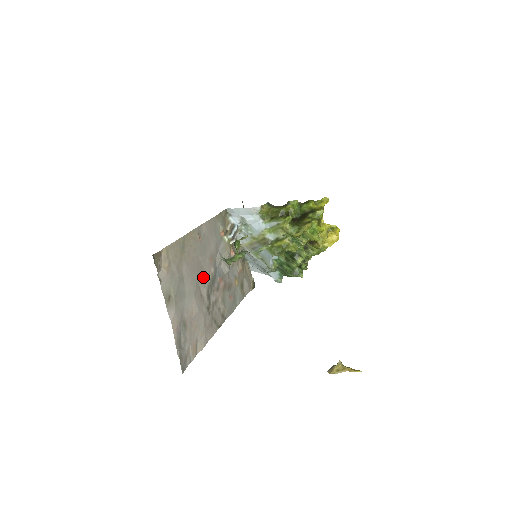
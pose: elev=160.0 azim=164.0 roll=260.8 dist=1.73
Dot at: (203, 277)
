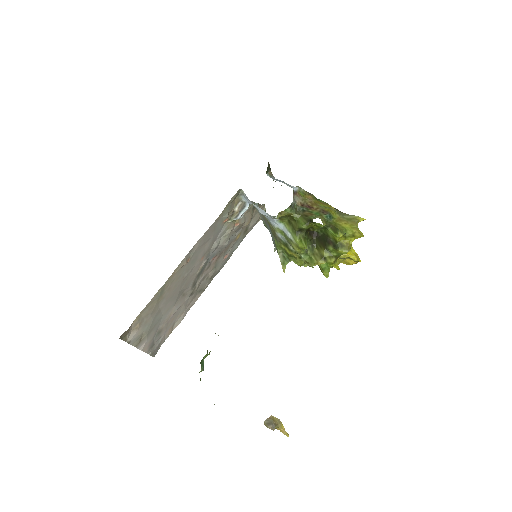
Dot at: (188, 282)
